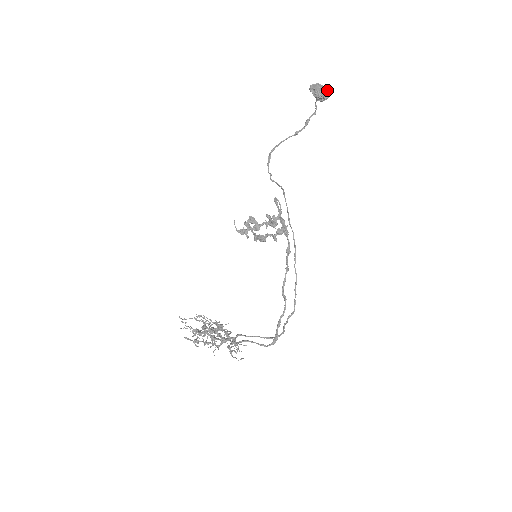
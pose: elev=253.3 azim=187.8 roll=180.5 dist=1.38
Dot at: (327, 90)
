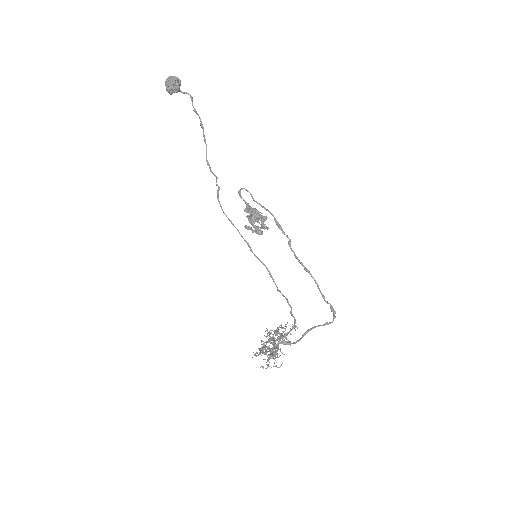
Dot at: (173, 76)
